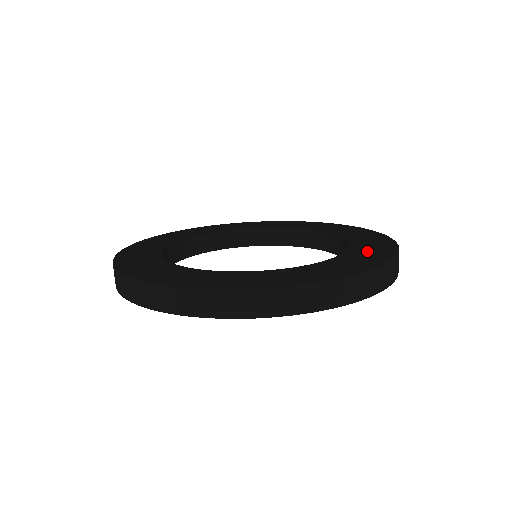
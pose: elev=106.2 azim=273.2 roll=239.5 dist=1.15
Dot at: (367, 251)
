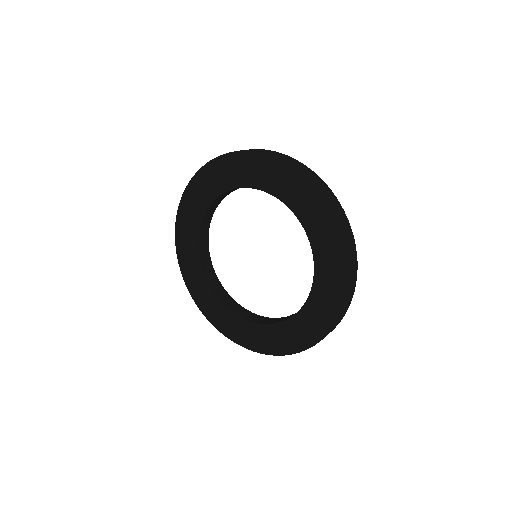
Dot at: occluded
